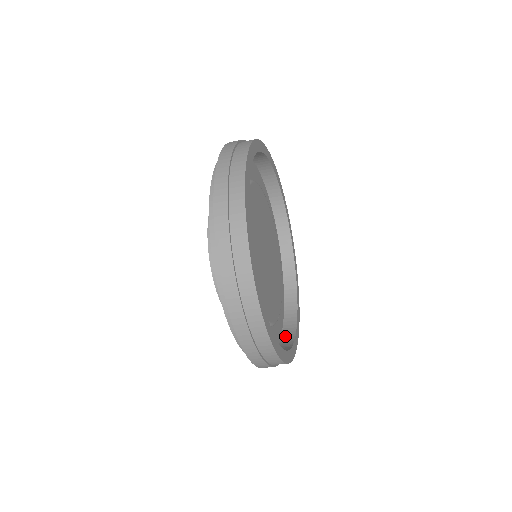
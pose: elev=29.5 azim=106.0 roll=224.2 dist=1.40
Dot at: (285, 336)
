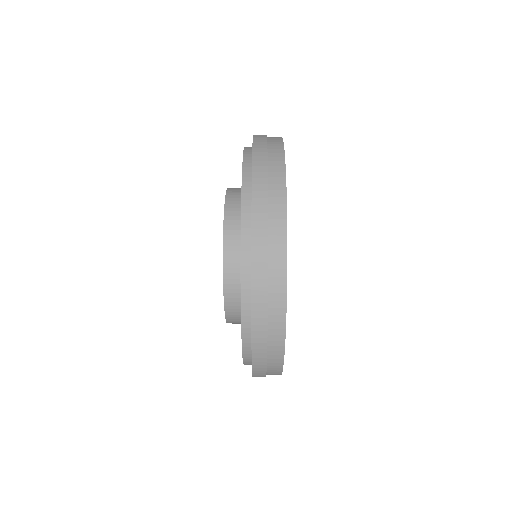
Dot at: occluded
